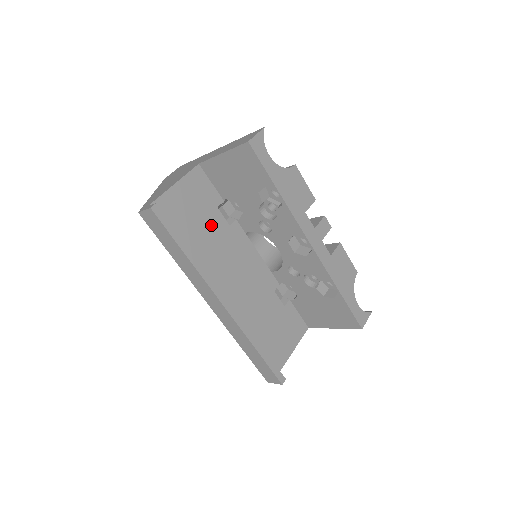
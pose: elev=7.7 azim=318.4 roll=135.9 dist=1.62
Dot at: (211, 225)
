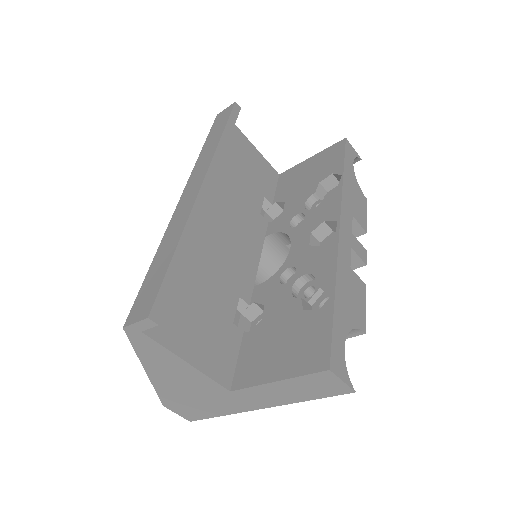
Dot at: (249, 189)
